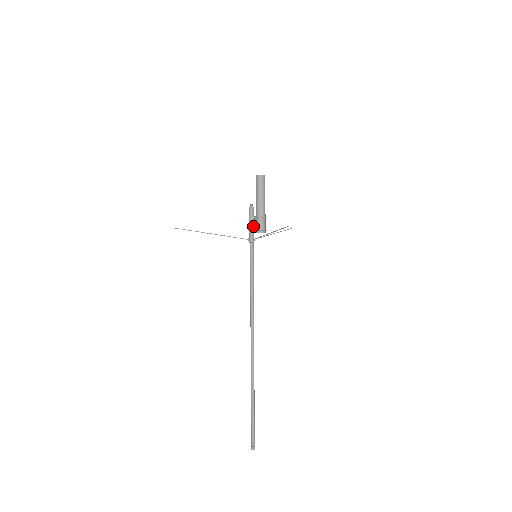
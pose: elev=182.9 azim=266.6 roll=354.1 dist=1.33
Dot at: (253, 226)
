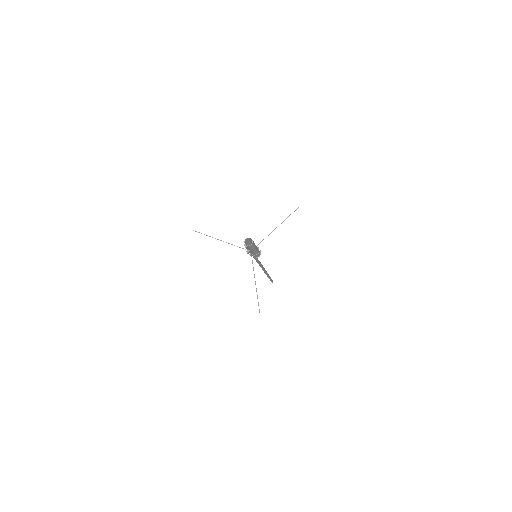
Dot at: occluded
